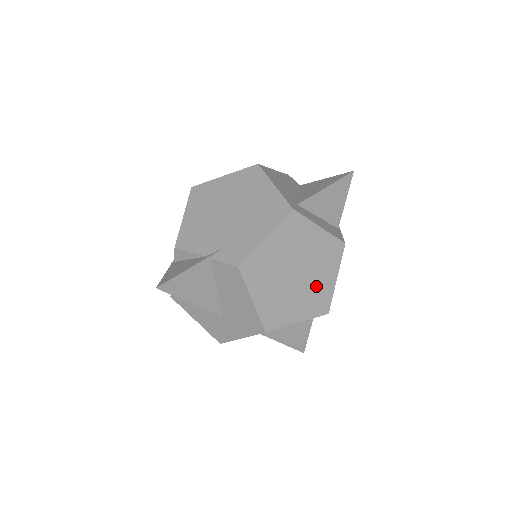
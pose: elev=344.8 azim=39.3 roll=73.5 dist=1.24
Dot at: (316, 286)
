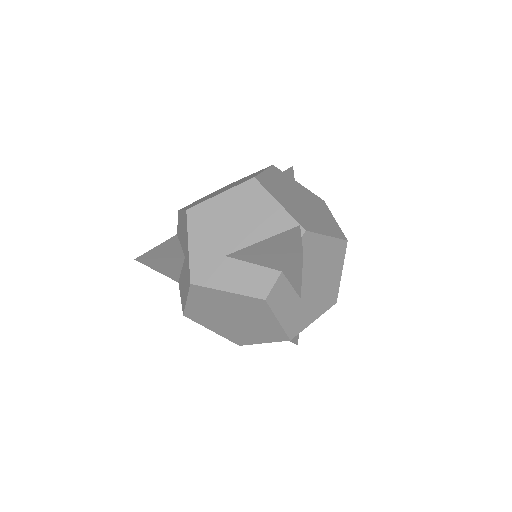
Dot at: occluded
